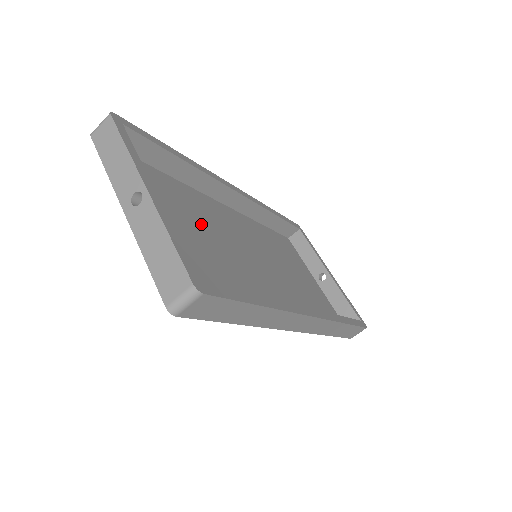
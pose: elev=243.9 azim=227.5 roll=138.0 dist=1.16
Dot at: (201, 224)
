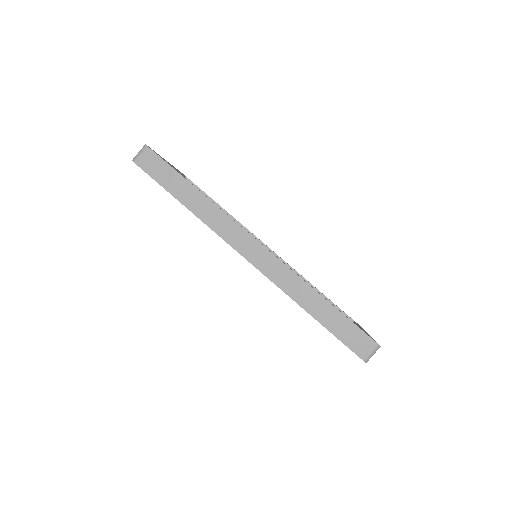
Dot at: occluded
